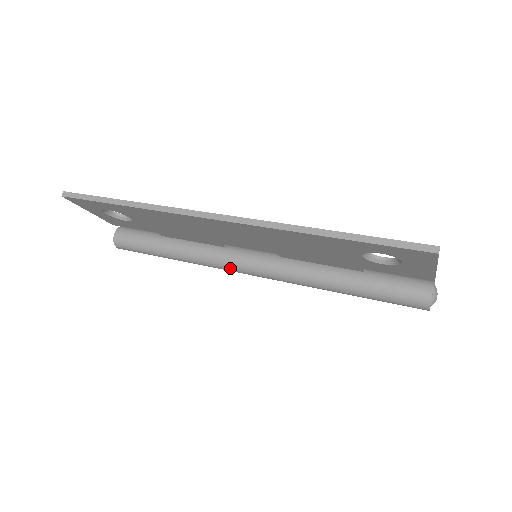
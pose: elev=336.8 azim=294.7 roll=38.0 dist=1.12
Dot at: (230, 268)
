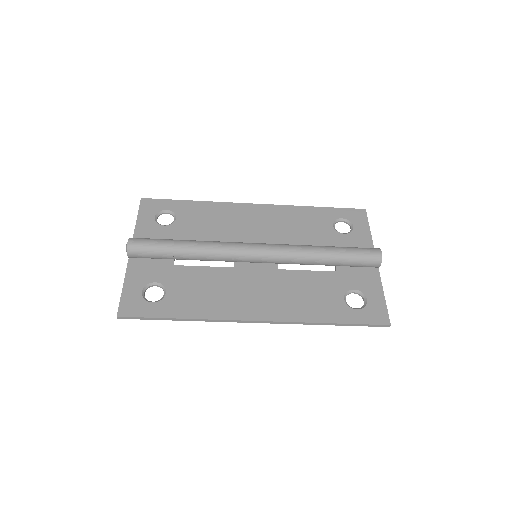
Dot at: (241, 243)
